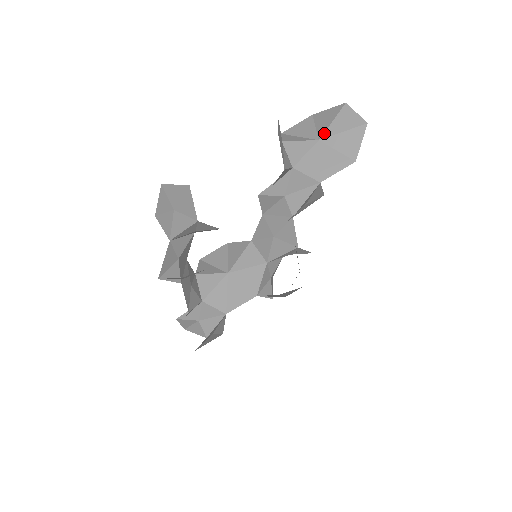
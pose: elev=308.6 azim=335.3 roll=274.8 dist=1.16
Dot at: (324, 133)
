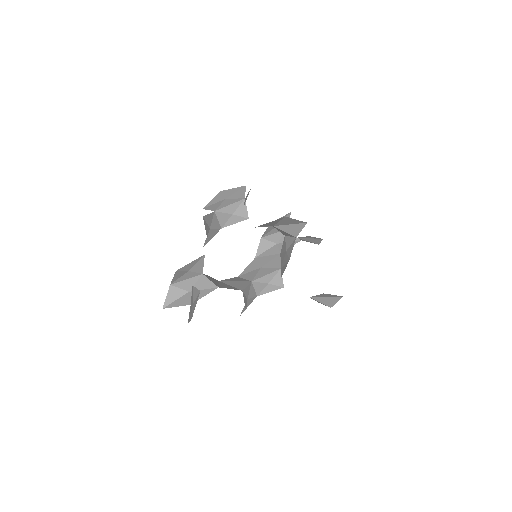
Dot at: (299, 237)
